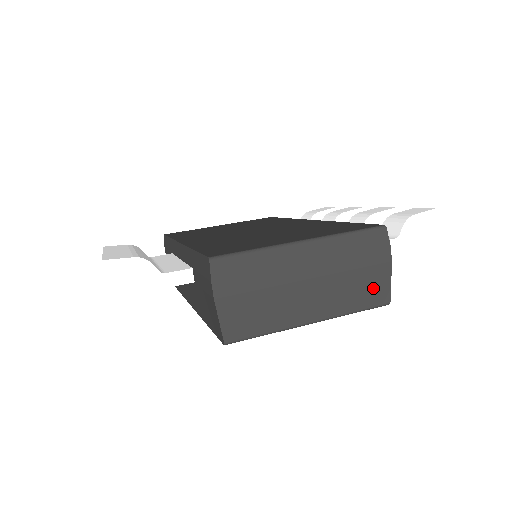
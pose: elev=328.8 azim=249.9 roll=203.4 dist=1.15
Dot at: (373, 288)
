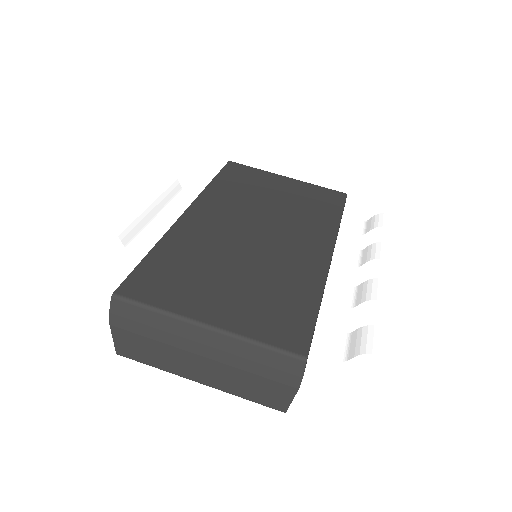
Dot at: (270, 395)
